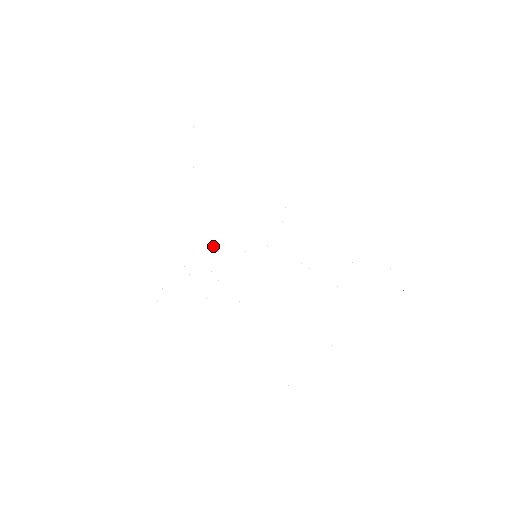
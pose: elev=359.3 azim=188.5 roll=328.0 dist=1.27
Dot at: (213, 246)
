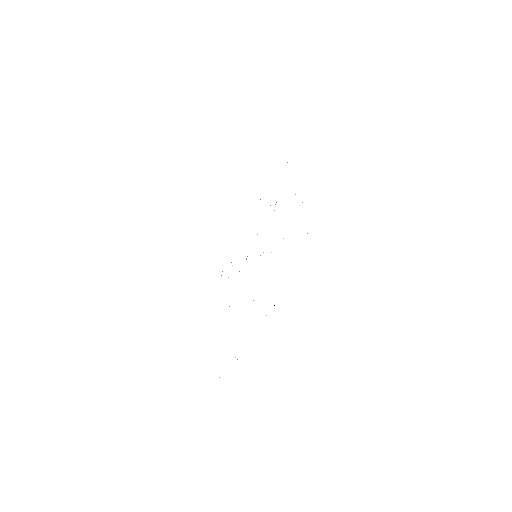
Dot at: occluded
